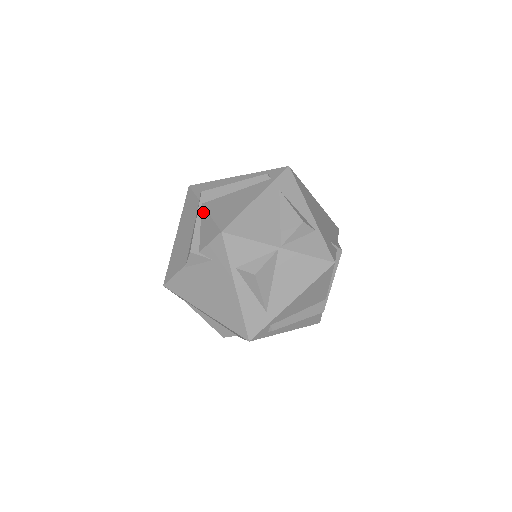
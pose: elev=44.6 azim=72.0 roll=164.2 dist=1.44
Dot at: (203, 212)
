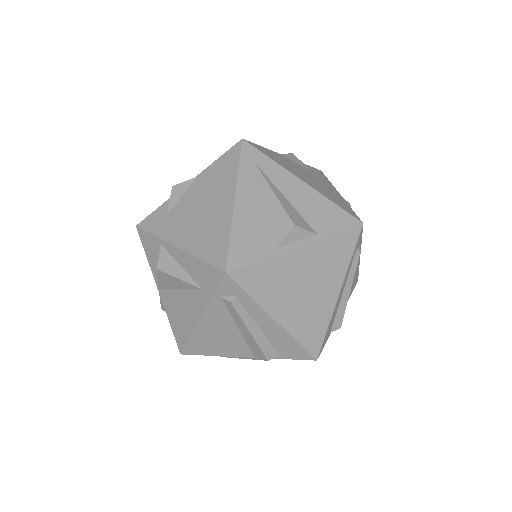
Dot at: occluded
